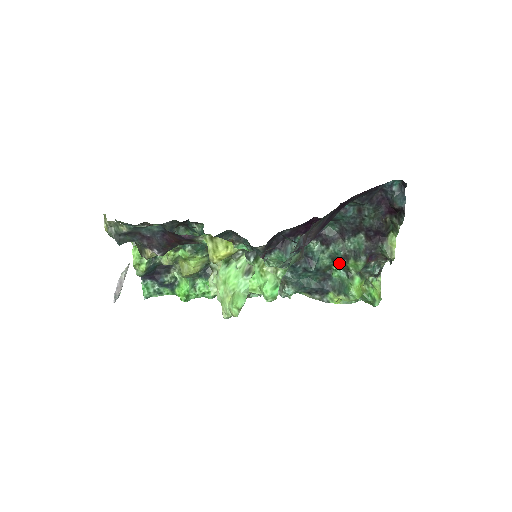
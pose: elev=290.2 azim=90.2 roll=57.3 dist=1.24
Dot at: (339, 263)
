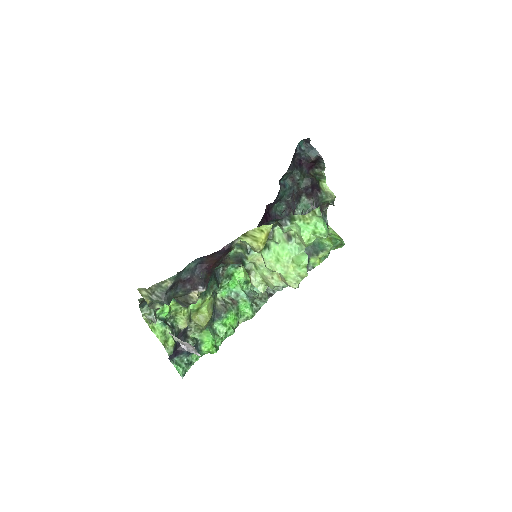
Dot at: occluded
